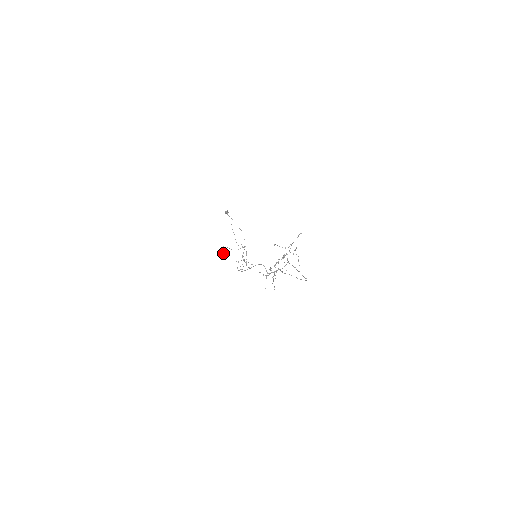
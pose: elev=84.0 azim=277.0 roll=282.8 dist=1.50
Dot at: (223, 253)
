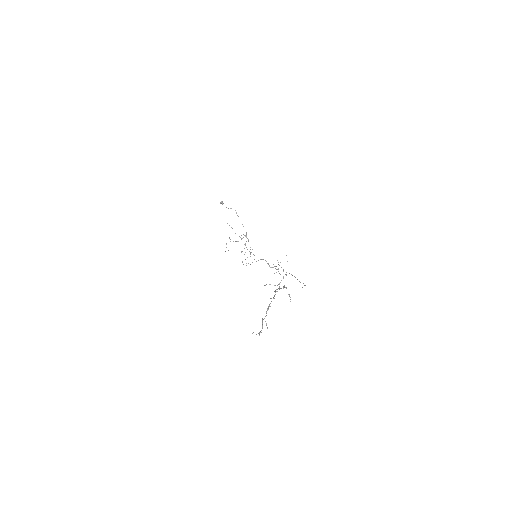
Dot at: occluded
